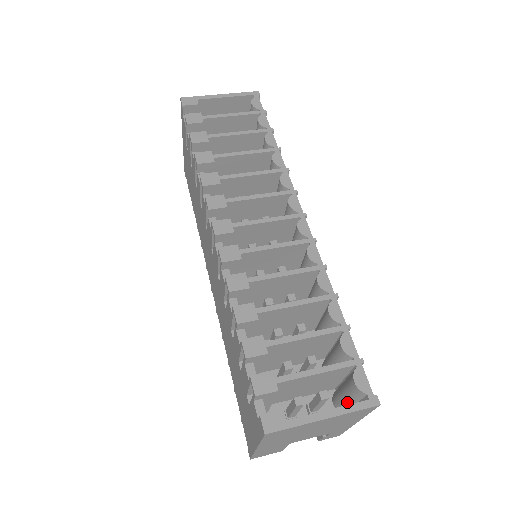
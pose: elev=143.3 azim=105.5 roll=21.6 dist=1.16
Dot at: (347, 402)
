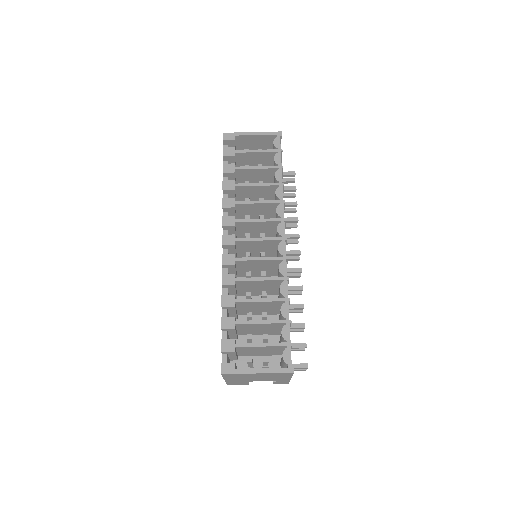
Dot at: (283, 366)
